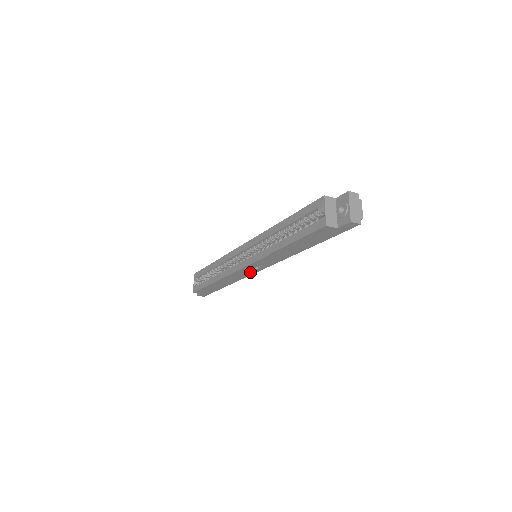
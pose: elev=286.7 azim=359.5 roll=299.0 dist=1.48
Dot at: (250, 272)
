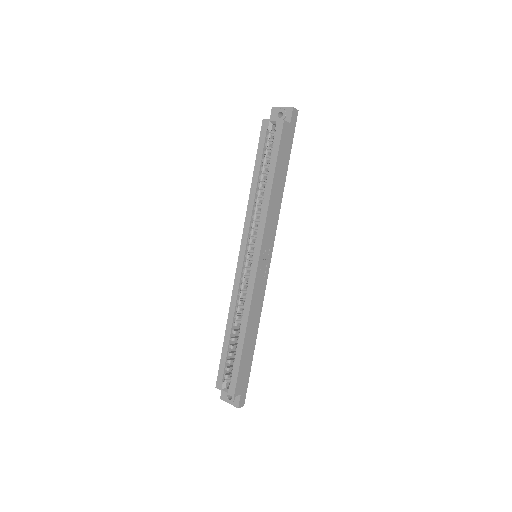
Dot at: (264, 275)
